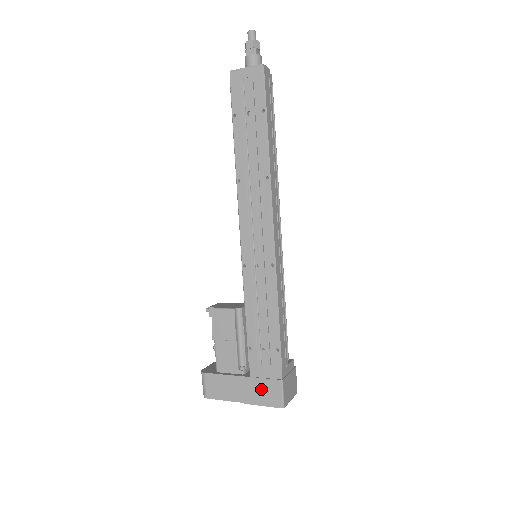
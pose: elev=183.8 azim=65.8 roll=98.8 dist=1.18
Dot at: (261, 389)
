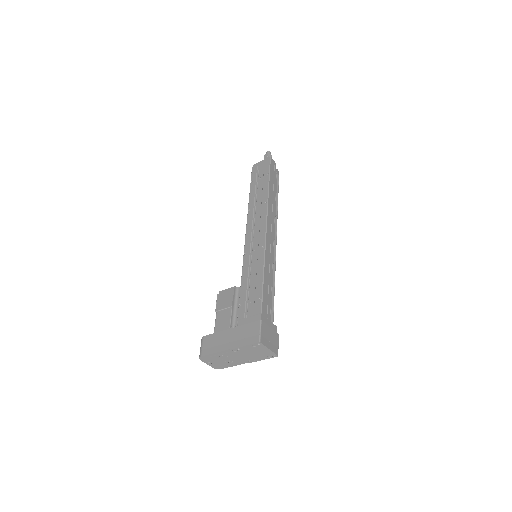
Dot at: (244, 333)
